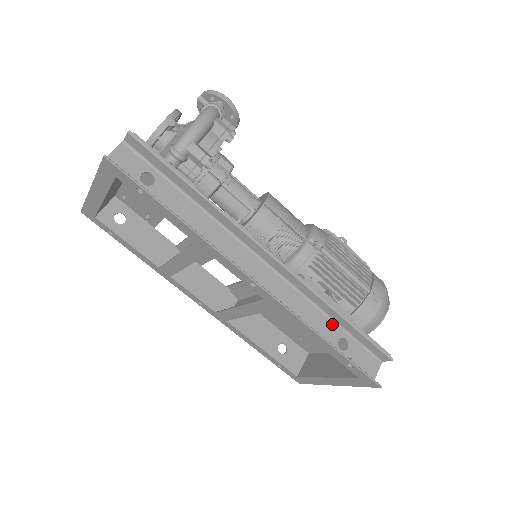
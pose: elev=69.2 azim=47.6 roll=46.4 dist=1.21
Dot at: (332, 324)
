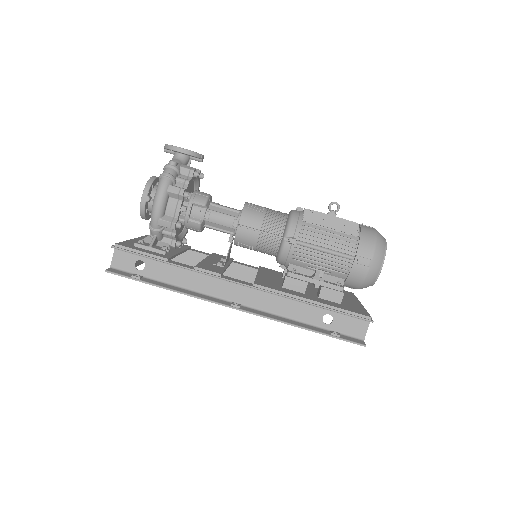
Dot at: (313, 308)
